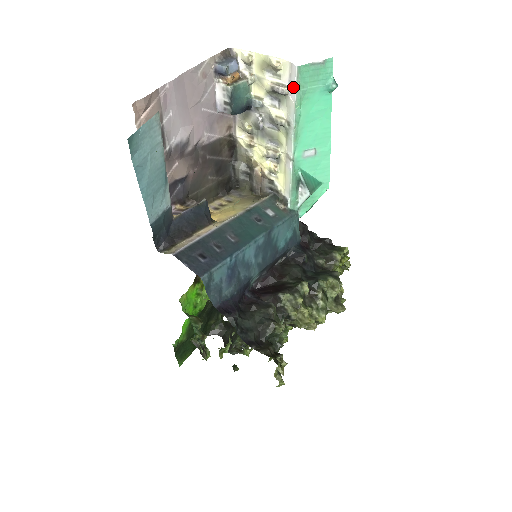
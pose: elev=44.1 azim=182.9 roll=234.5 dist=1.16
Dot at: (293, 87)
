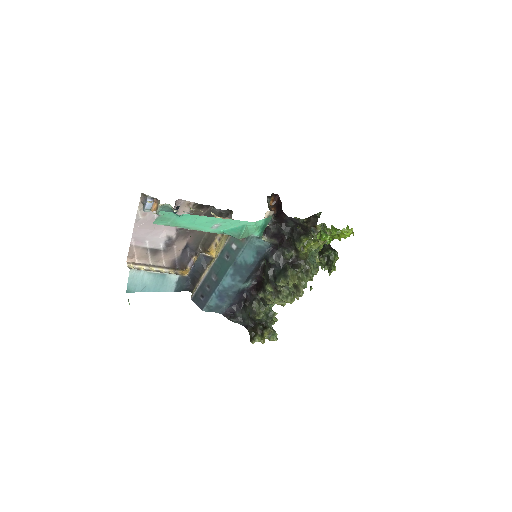
Dot at: occluded
